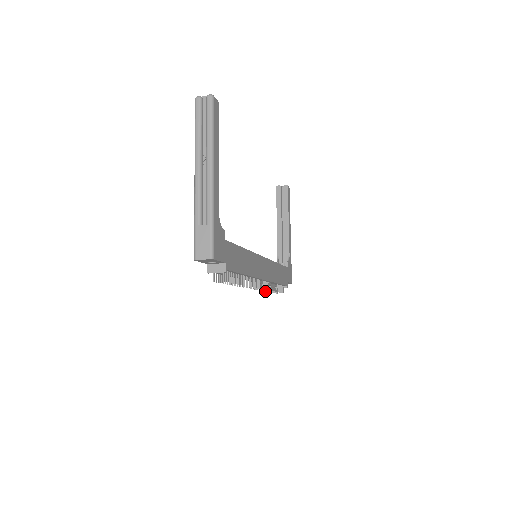
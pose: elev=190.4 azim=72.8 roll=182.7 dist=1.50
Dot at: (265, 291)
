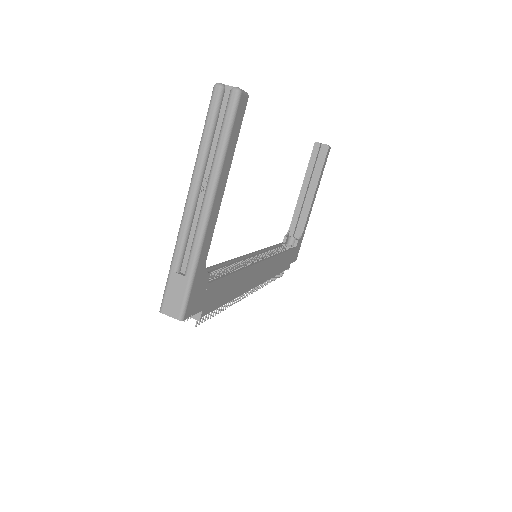
Dot at: occluded
